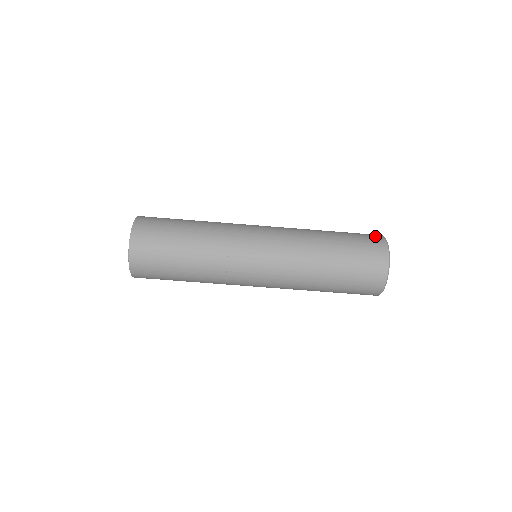
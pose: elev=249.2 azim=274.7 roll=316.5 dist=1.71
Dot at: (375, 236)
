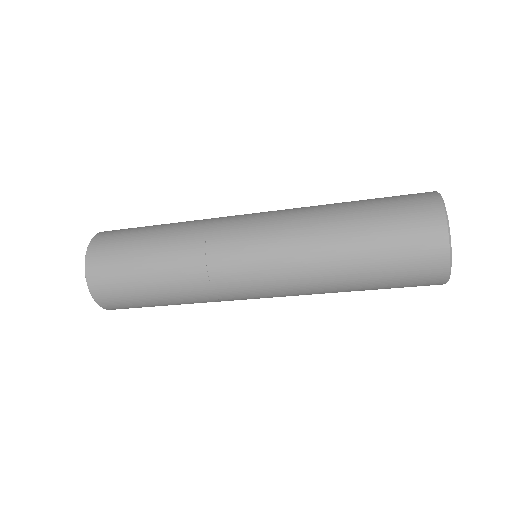
Dot at: (433, 266)
